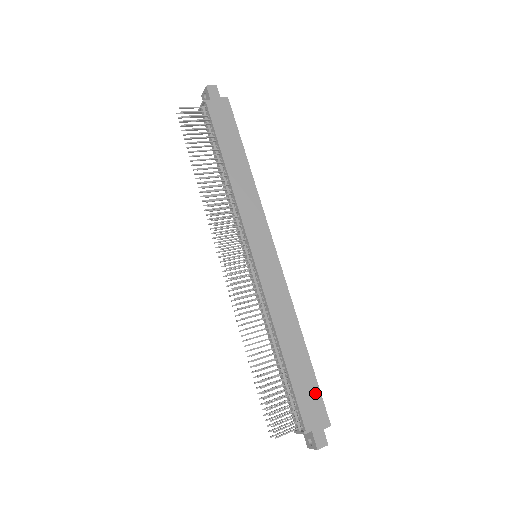
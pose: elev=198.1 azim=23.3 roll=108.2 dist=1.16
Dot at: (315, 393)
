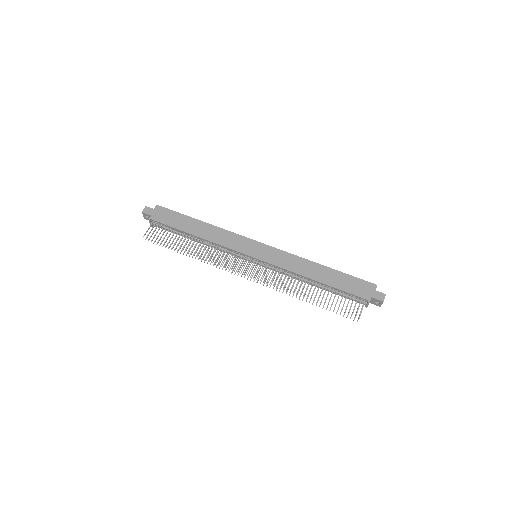
Dot at: (353, 280)
